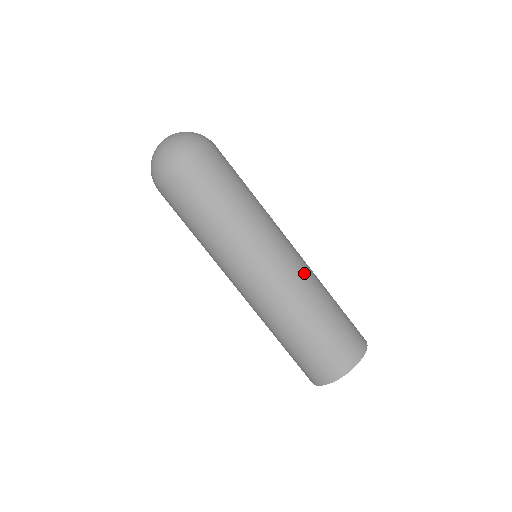
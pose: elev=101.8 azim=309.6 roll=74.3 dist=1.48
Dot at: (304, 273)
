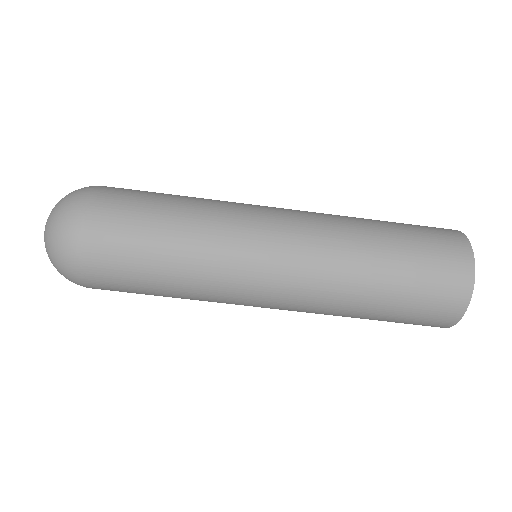
Dot at: (320, 216)
